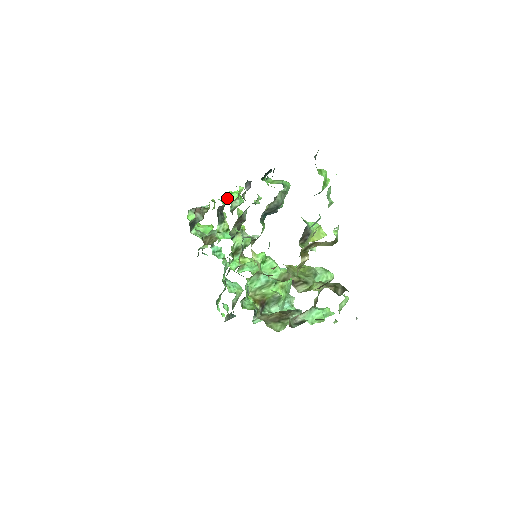
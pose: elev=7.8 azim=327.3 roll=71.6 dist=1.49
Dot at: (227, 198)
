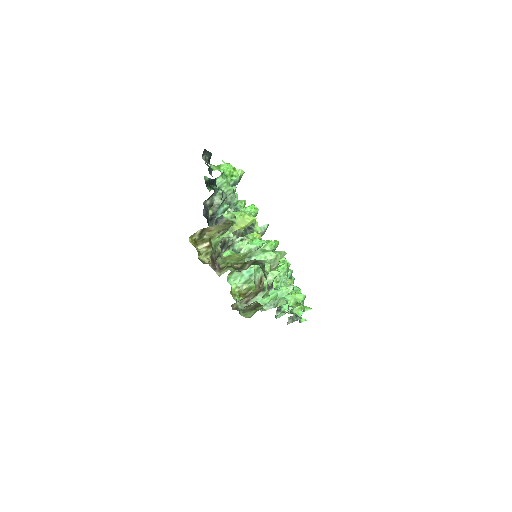
Dot at: occluded
